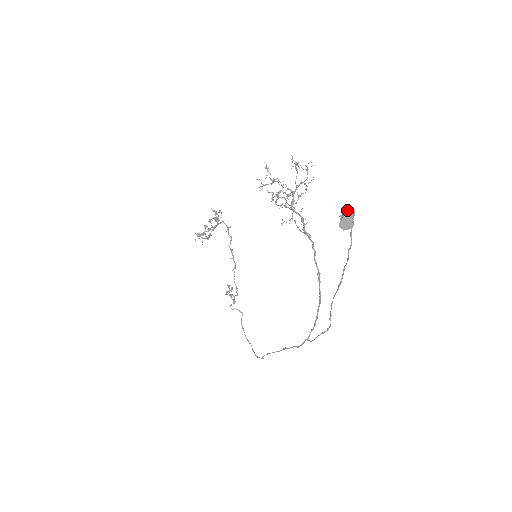
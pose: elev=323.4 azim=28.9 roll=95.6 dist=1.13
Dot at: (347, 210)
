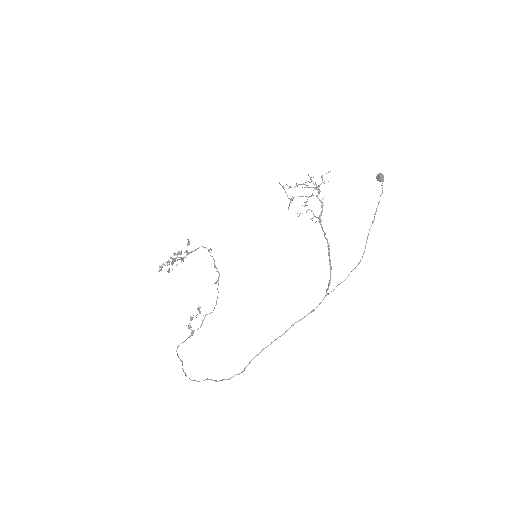
Dot at: (380, 173)
